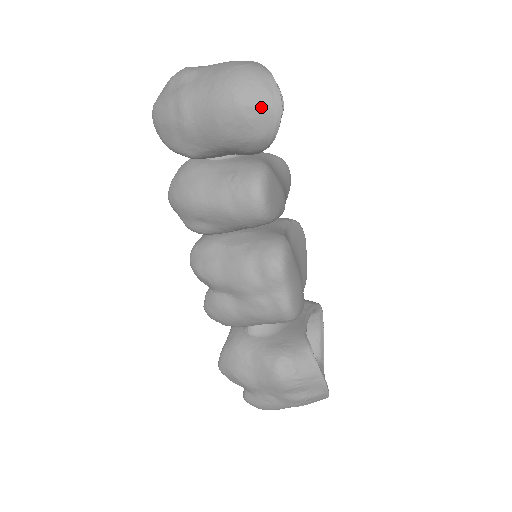
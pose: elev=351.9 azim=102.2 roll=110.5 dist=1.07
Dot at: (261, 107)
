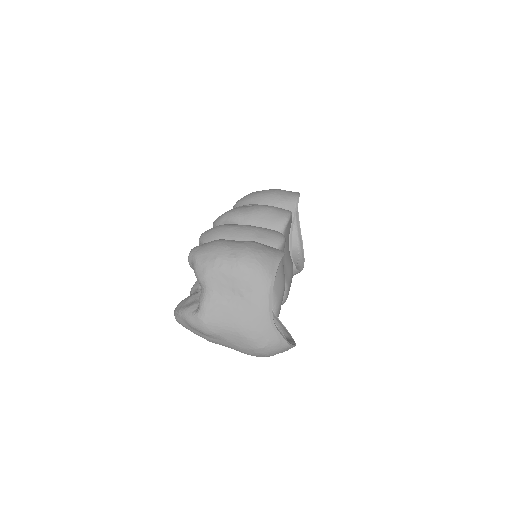
Dot at: occluded
